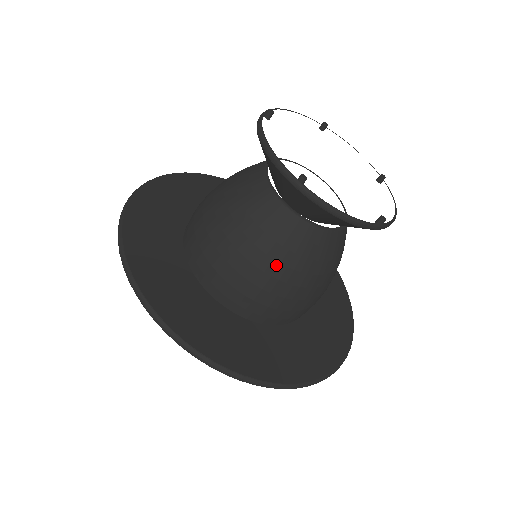
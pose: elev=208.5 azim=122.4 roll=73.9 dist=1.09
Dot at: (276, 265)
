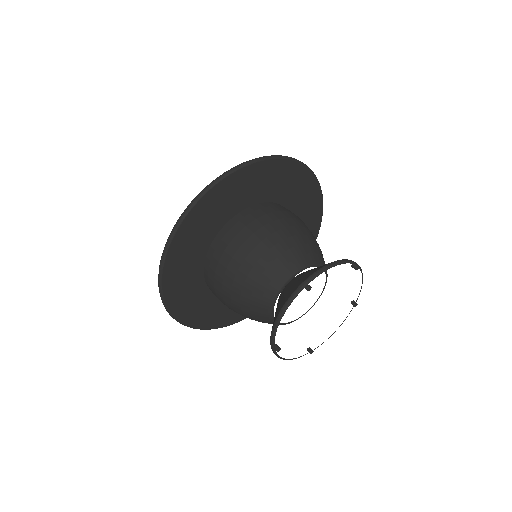
Dot at: (247, 317)
